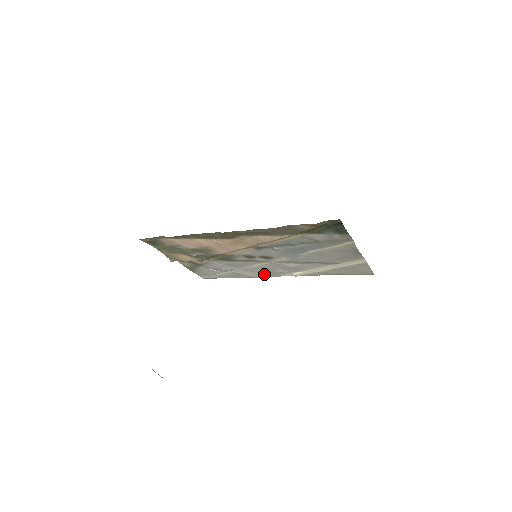
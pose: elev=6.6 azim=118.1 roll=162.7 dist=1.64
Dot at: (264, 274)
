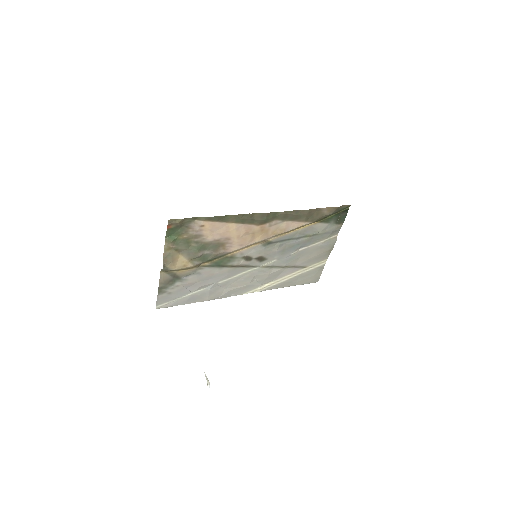
Dot at: (233, 291)
